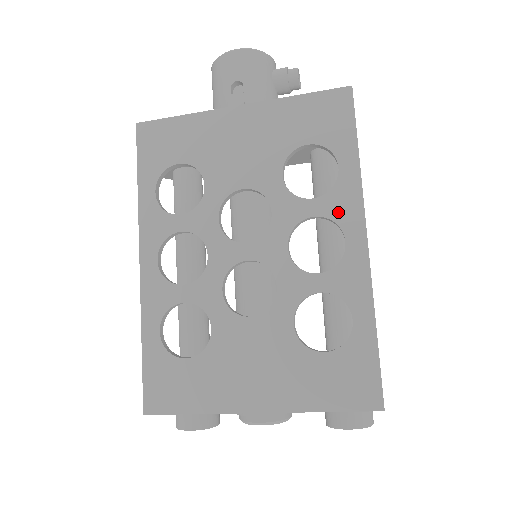
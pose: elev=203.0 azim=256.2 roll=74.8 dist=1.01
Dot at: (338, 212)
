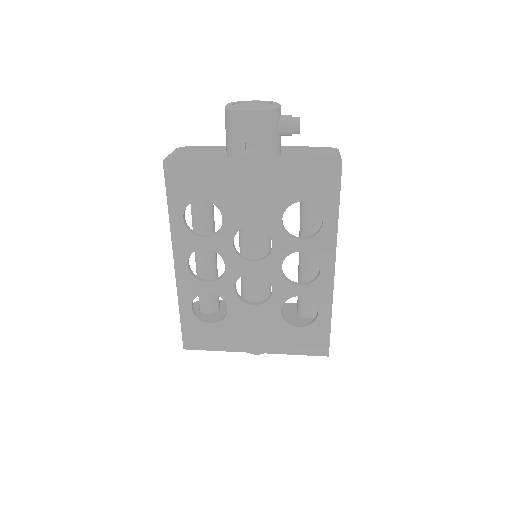
Dot at: (318, 251)
